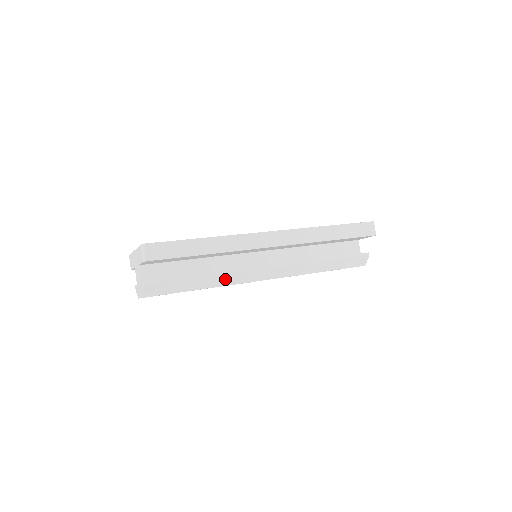
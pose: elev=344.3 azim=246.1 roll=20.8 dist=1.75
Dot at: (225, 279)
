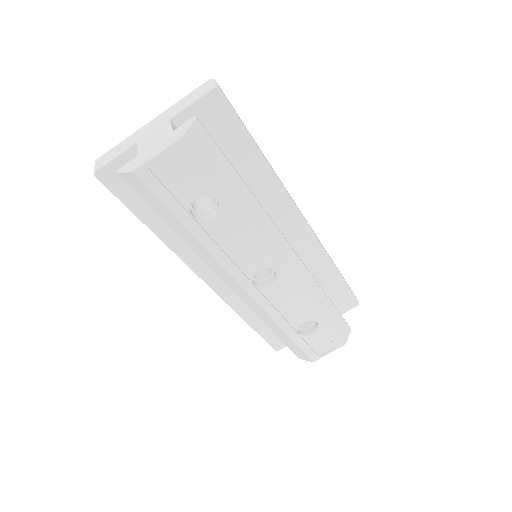
Dot at: (259, 217)
